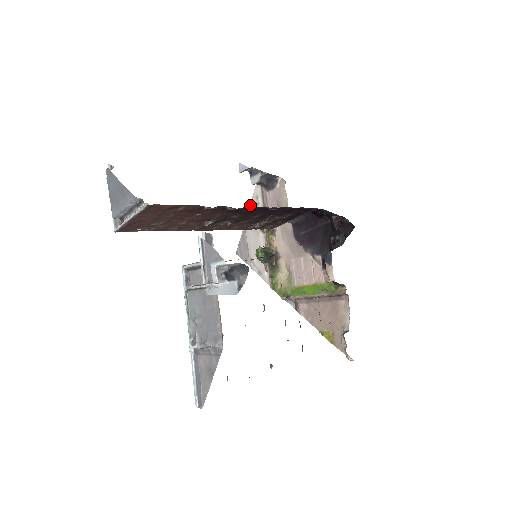
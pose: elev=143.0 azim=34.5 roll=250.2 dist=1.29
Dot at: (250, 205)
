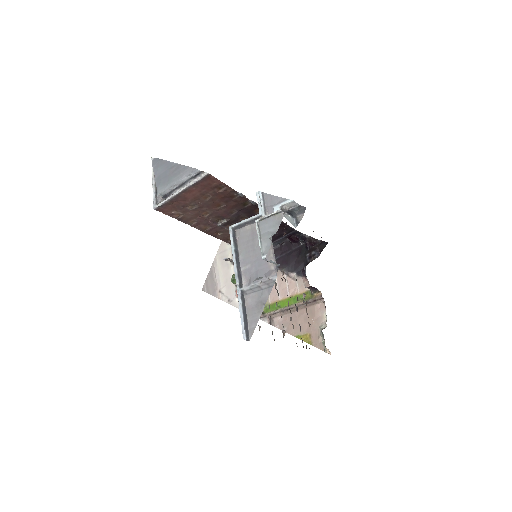
Dot at: (220, 245)
